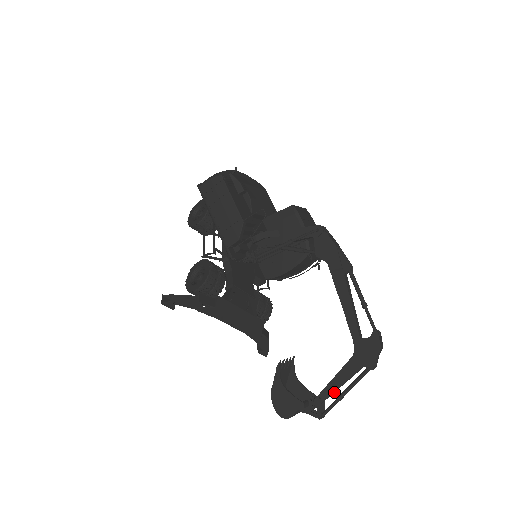
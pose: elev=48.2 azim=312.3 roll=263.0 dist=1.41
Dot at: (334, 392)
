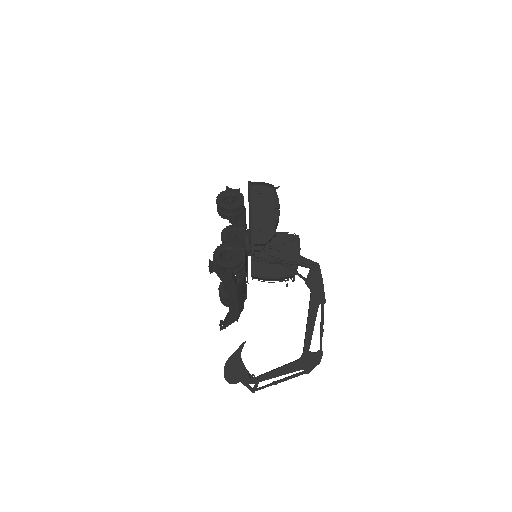
Dot at: occluded
